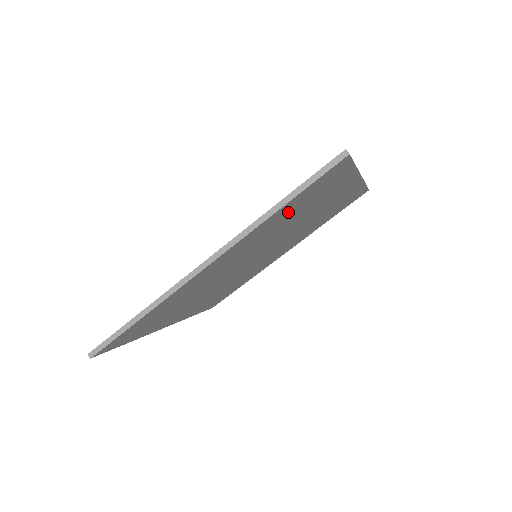
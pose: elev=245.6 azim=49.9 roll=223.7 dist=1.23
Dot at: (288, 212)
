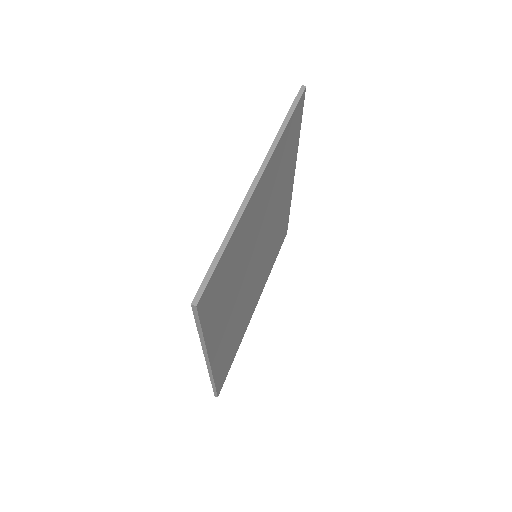
Dot at: (219, 305)
